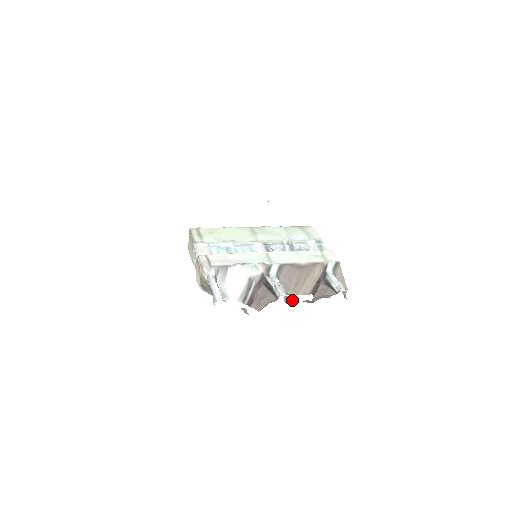
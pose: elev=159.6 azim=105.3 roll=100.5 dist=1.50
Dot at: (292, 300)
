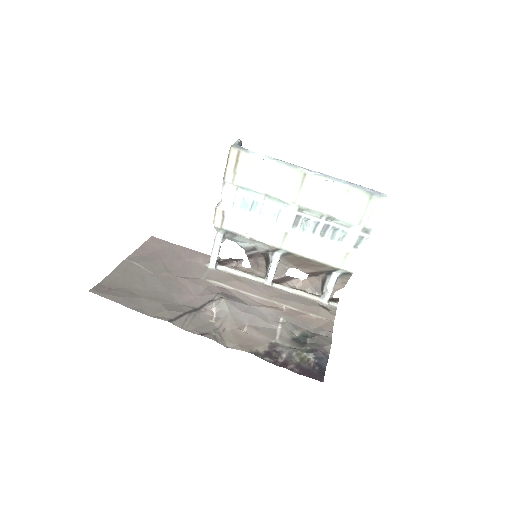
Dot at: (286, 271)
